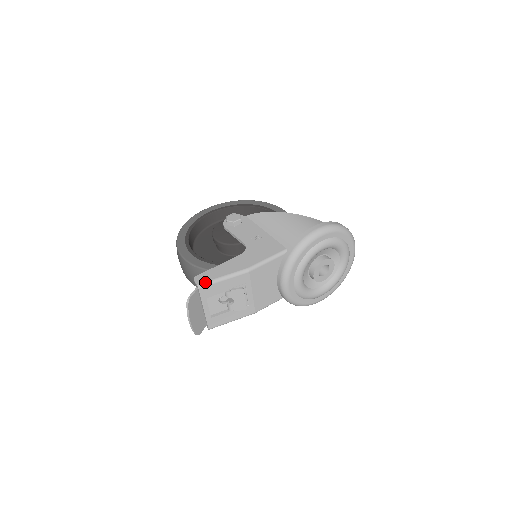
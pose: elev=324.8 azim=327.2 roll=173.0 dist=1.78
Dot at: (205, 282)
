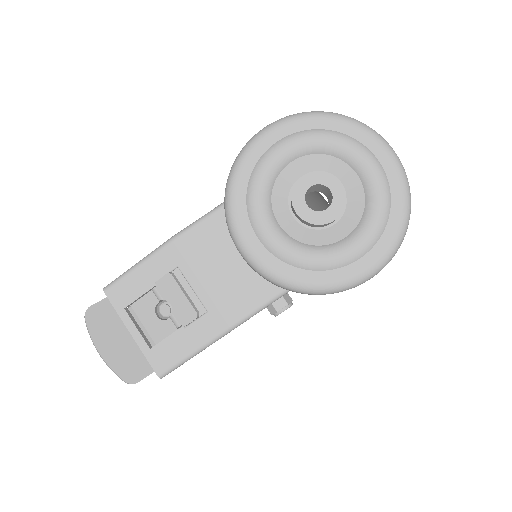
Dot at: (114, 280)
